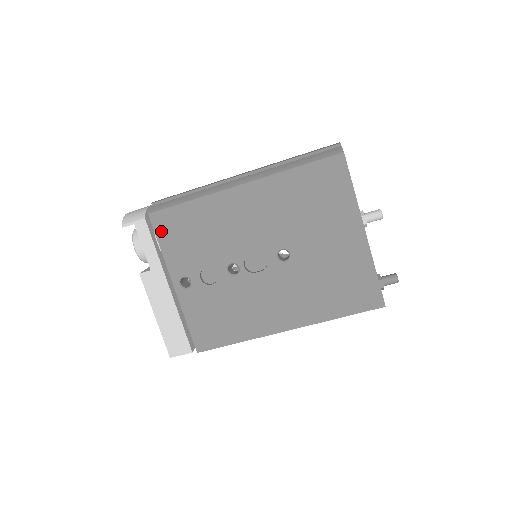
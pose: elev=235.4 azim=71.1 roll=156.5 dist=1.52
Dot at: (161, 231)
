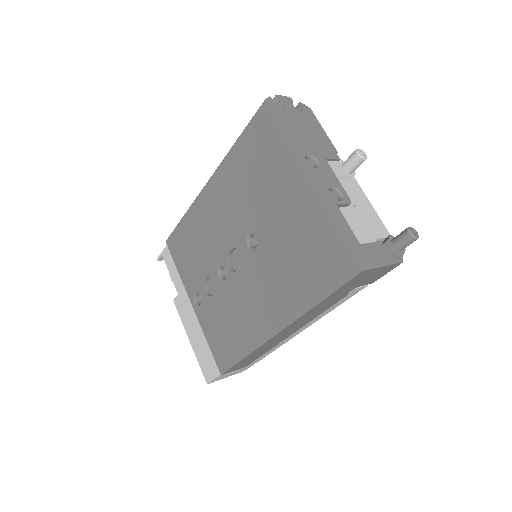
Dot at: (175, 254)
